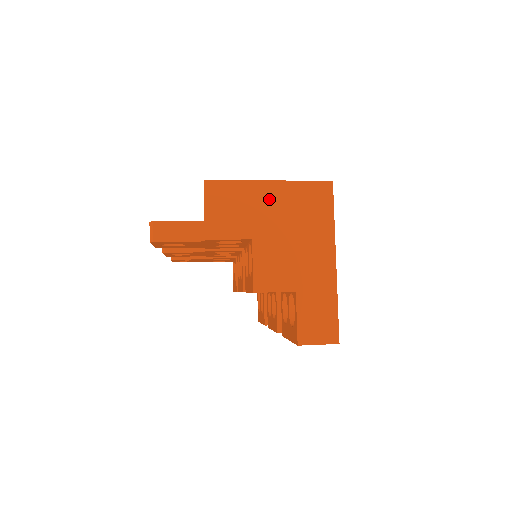
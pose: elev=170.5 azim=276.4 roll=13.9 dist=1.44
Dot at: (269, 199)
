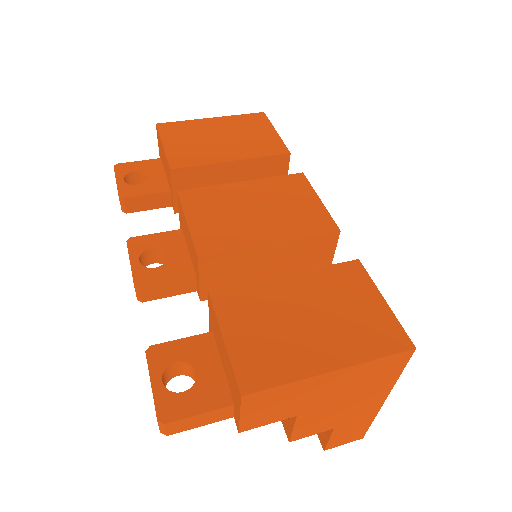
Dot at: (328, 385)
